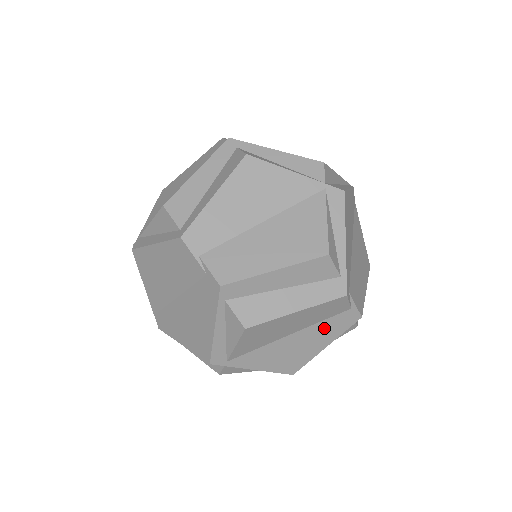
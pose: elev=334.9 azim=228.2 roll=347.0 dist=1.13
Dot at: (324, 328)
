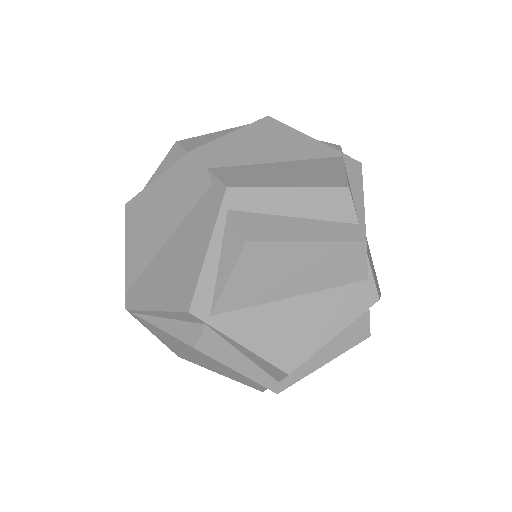
Dot at: (335, 301)
